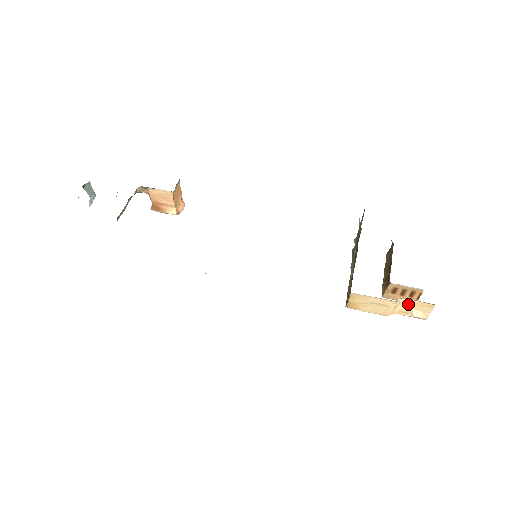
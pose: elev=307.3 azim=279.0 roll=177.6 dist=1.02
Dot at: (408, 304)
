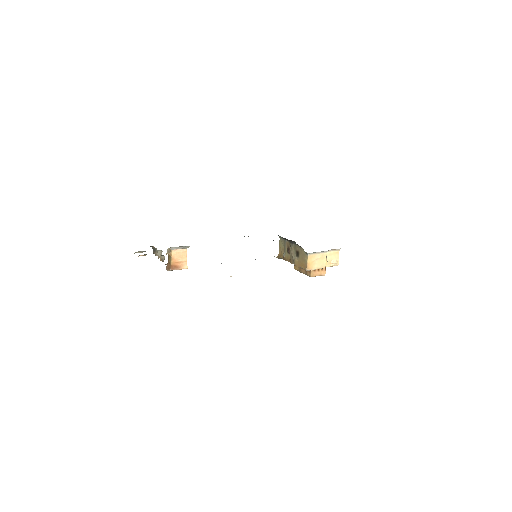
Dot at: (330, 256)
